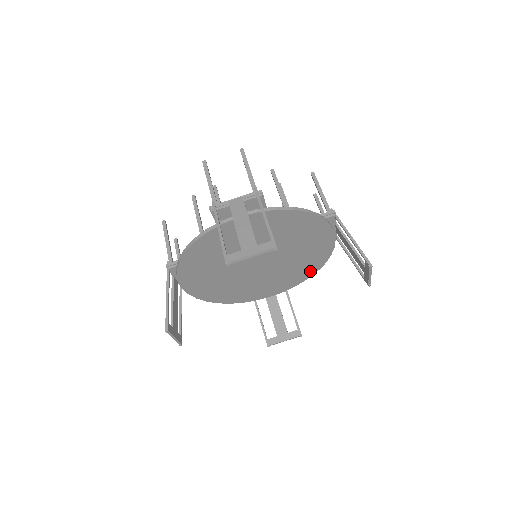
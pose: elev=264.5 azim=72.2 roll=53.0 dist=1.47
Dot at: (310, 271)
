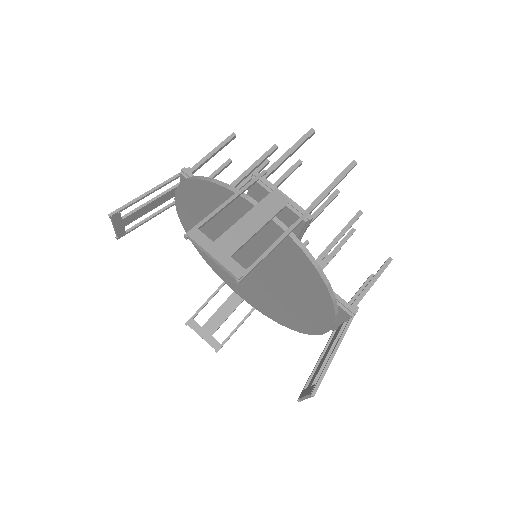
Dot at: (285, 321)
